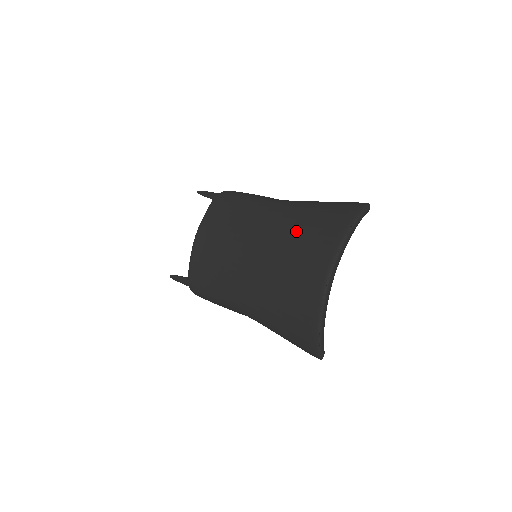
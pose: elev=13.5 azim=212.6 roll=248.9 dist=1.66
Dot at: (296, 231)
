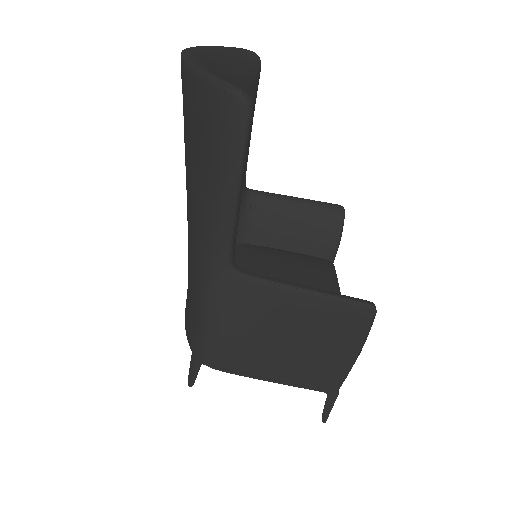
Dot at: occluded
